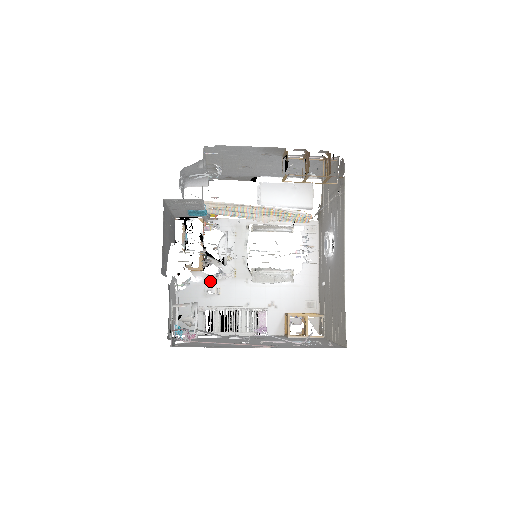
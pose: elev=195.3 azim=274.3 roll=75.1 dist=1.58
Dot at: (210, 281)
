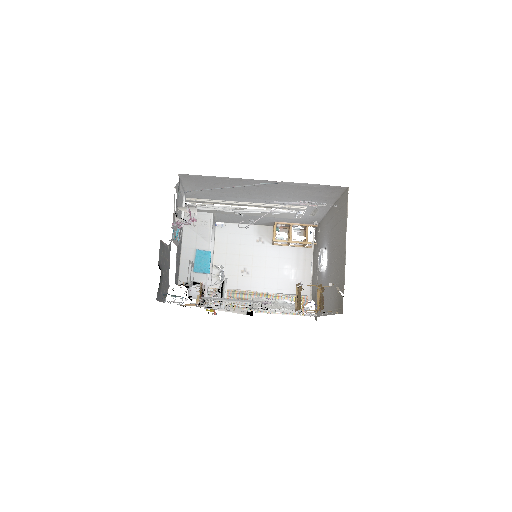
Dot at: occluded
